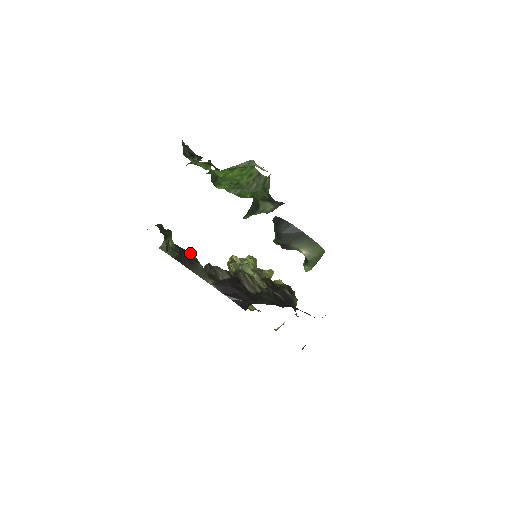
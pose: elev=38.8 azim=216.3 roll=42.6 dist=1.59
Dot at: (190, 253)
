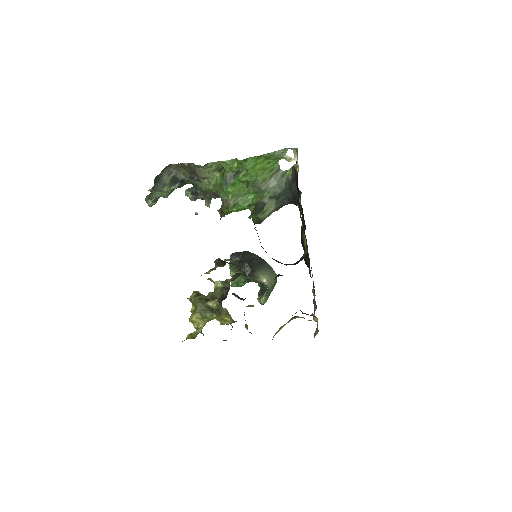
Dot at: occluded
